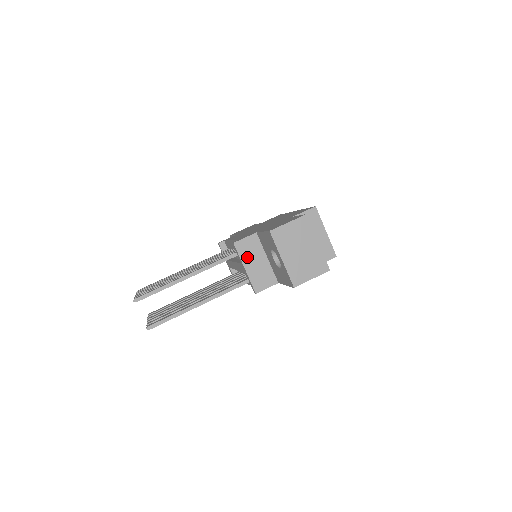
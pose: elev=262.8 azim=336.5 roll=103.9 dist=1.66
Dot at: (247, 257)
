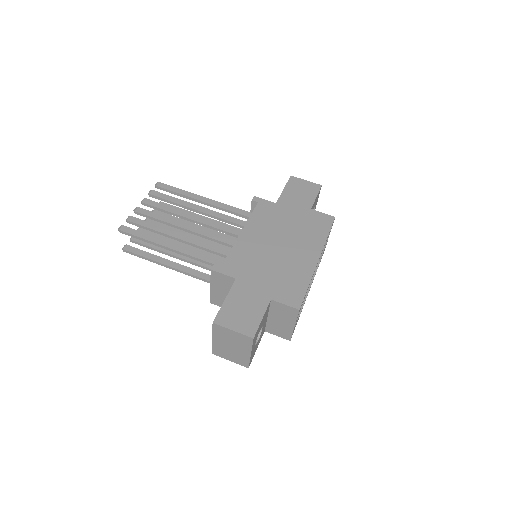
Dot at: (217, 284)
